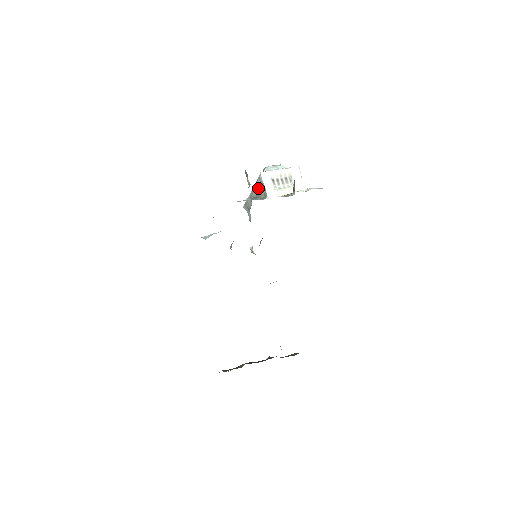
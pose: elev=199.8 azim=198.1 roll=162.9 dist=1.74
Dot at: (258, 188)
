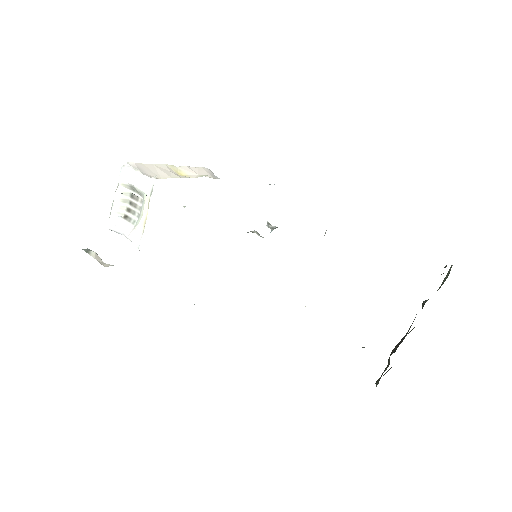
Dot at: occluded
